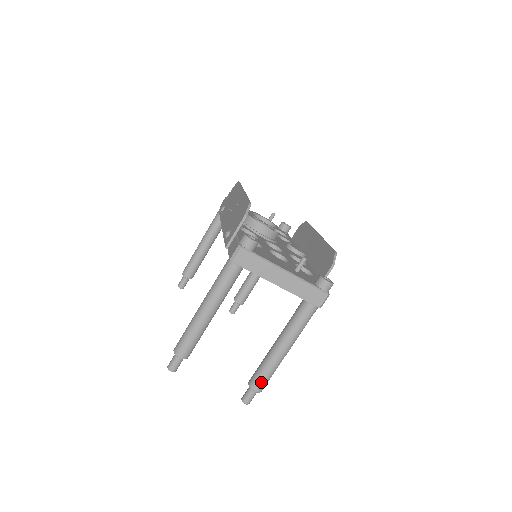
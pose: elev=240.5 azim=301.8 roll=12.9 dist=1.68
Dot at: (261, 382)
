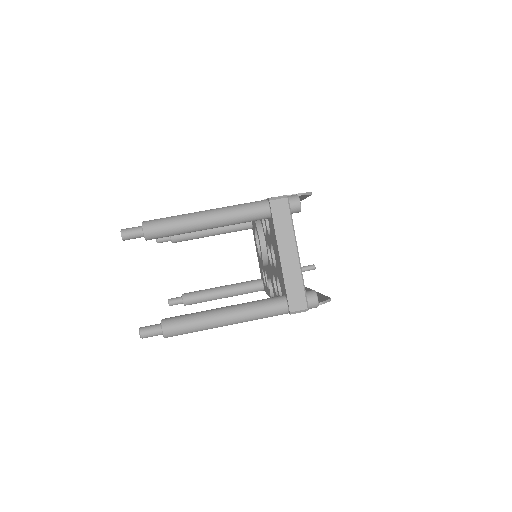
Dot at: (176, 326)
